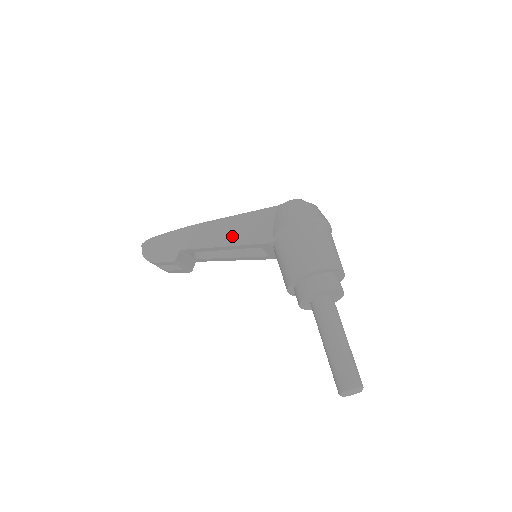
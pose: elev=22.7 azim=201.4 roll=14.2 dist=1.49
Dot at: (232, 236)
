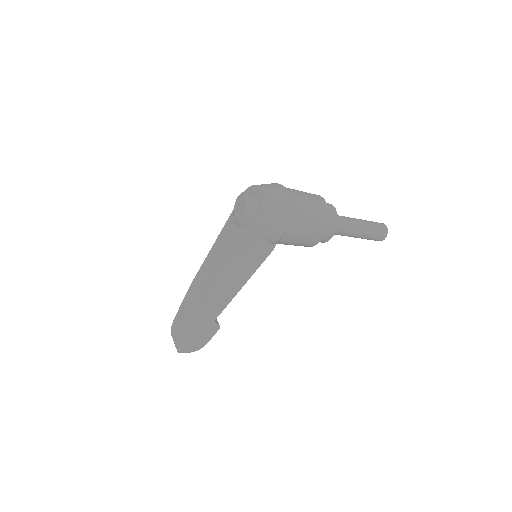
Dot at: (242, 276)
